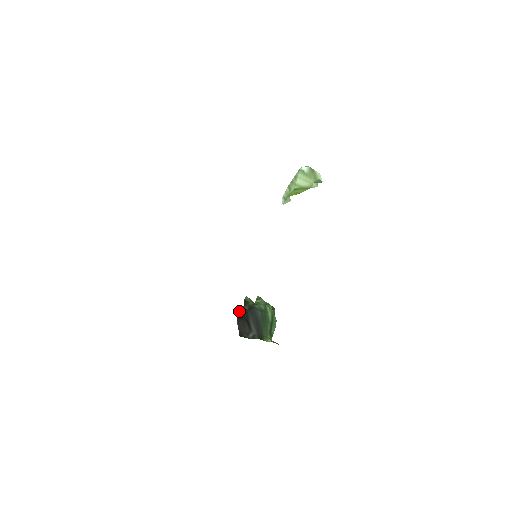
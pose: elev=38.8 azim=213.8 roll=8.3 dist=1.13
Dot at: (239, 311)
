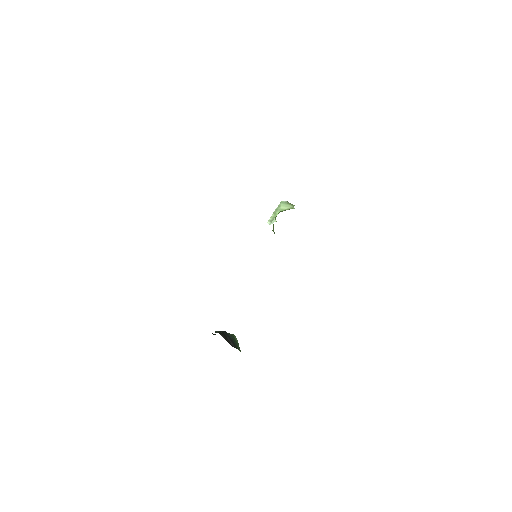
Dot at: (216, 332)
